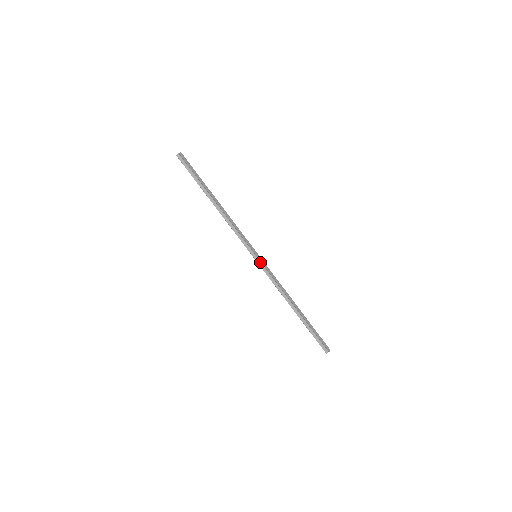
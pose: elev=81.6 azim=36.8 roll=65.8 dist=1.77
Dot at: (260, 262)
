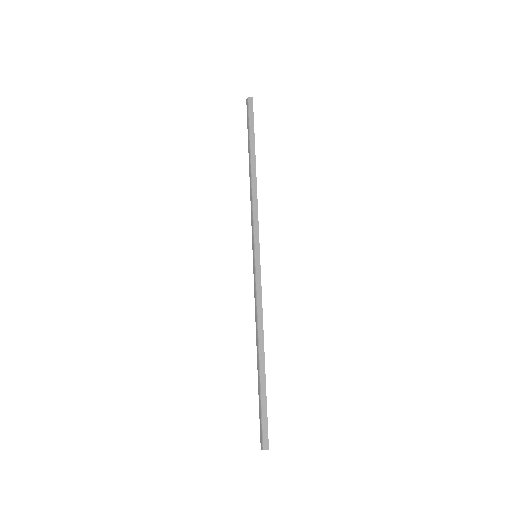
Dot at: (256, 266)
